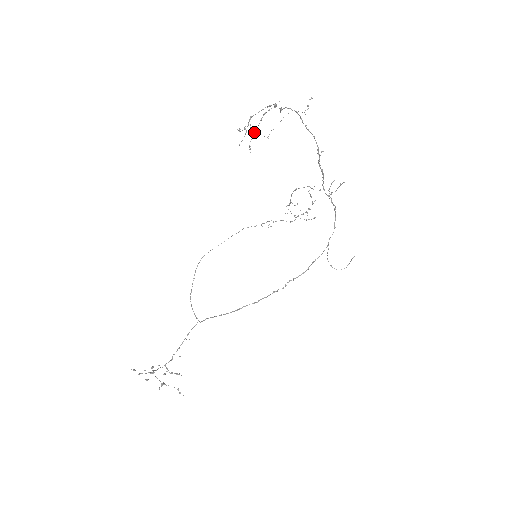
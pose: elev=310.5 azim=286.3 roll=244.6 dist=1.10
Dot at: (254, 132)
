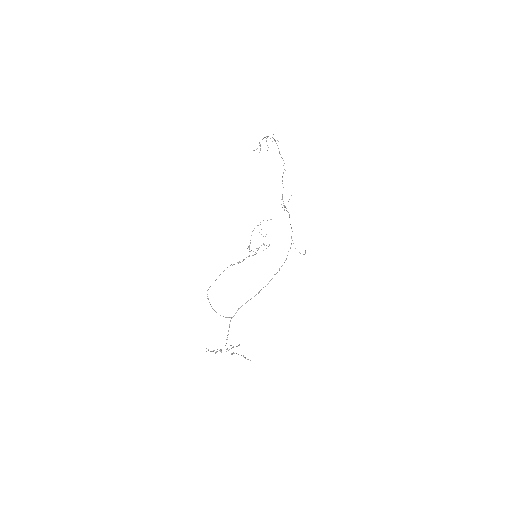
Dot at: occluded
